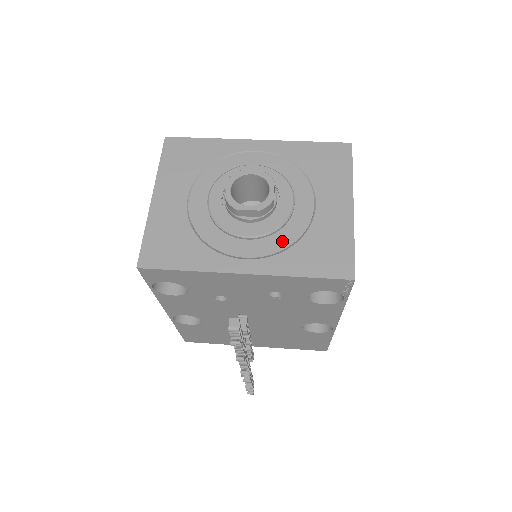
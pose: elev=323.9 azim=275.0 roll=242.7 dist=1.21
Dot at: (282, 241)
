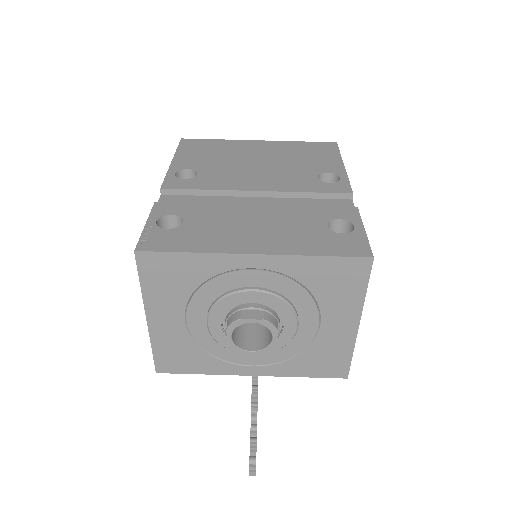
Dot at: (285, 354)
